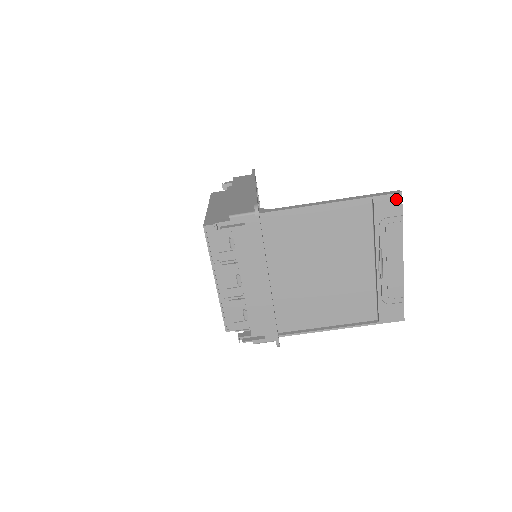
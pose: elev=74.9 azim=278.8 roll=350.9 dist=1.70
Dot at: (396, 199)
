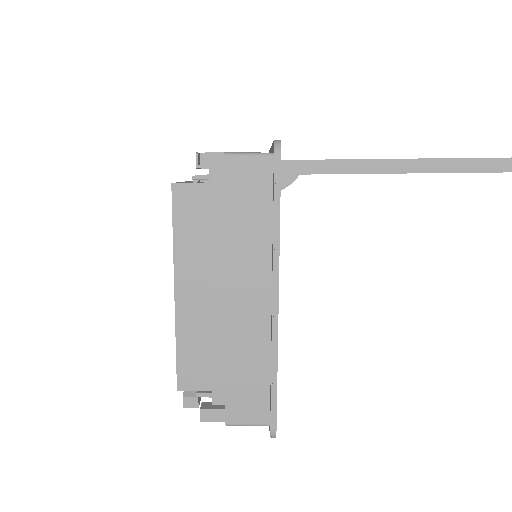
Dot at: occluded
